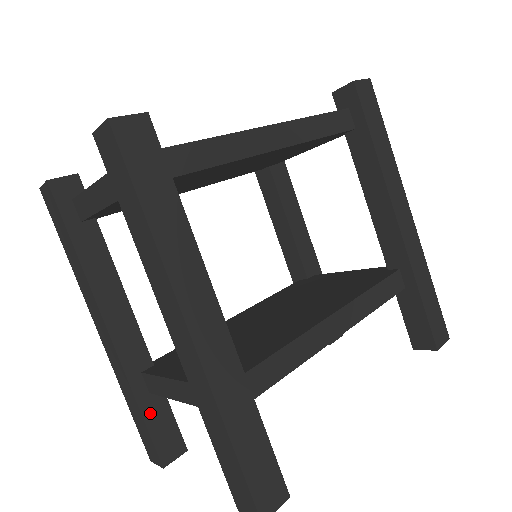
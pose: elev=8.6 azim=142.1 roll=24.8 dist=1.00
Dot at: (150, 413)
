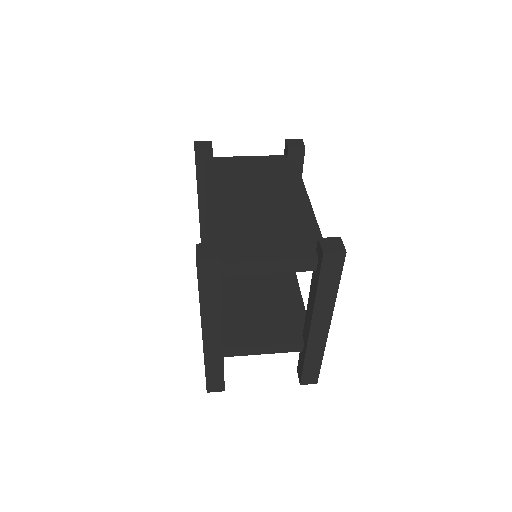
Dot at: occluded
